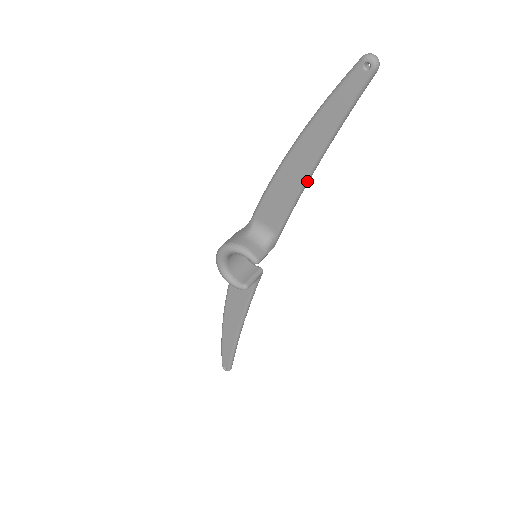
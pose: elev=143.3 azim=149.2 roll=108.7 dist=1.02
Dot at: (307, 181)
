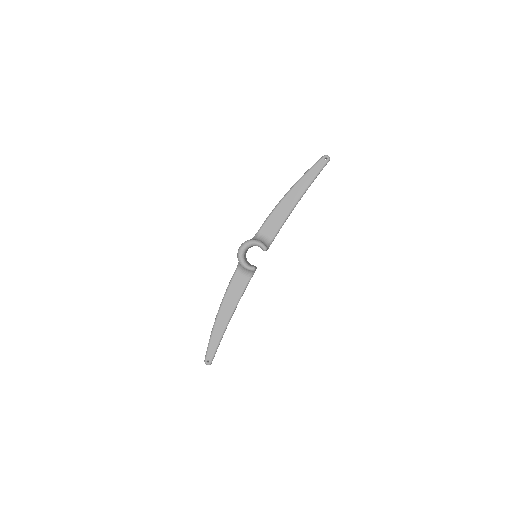
Dot at: (293, 209)
